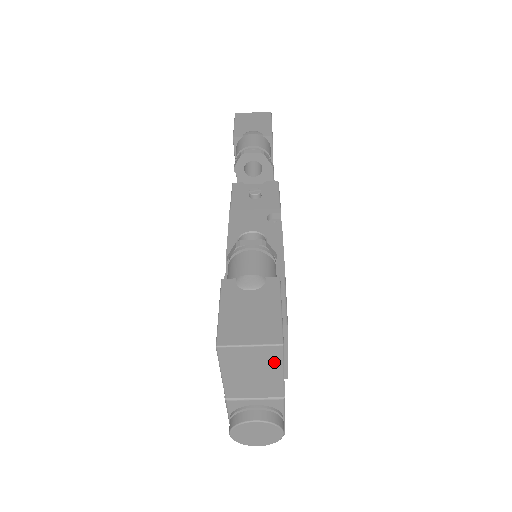
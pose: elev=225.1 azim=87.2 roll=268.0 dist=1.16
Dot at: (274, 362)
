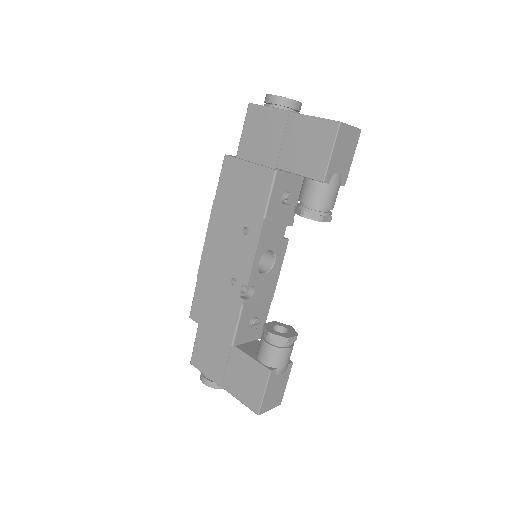
Dot at: occluded
